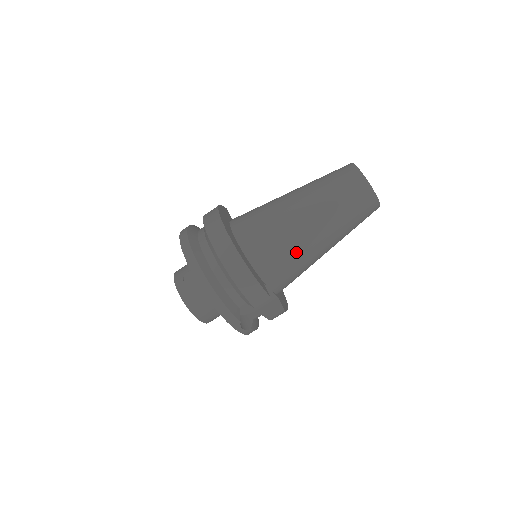
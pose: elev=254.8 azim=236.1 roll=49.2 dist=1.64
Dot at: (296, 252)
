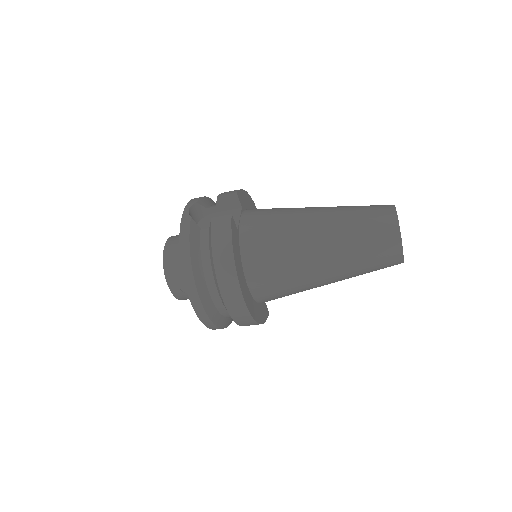
Dot at: occluded
